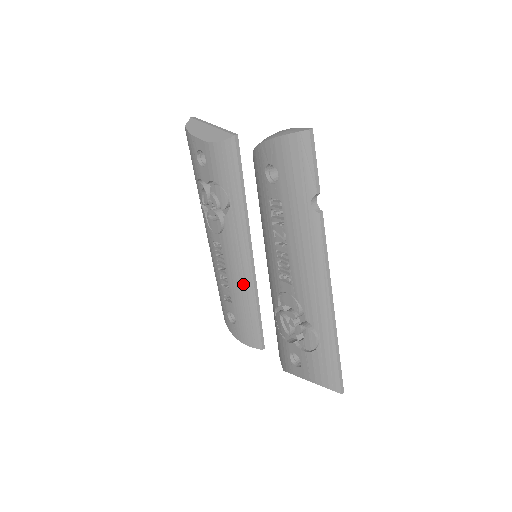
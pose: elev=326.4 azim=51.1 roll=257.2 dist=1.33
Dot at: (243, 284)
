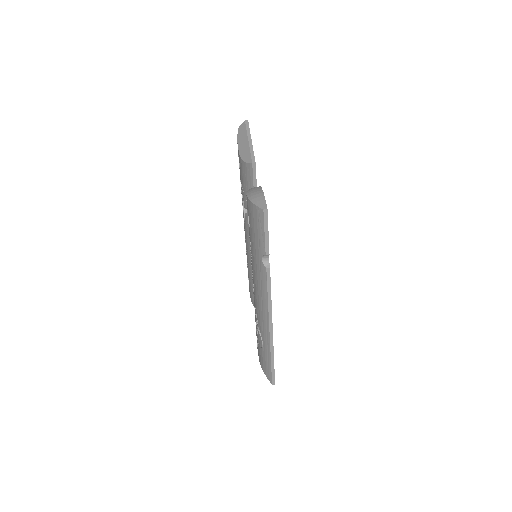
Dot at: occluded
